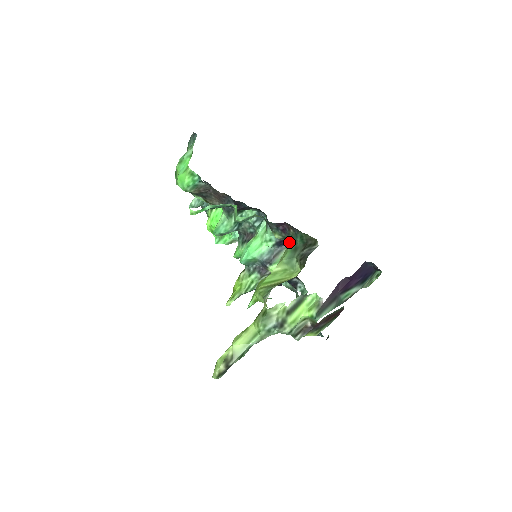
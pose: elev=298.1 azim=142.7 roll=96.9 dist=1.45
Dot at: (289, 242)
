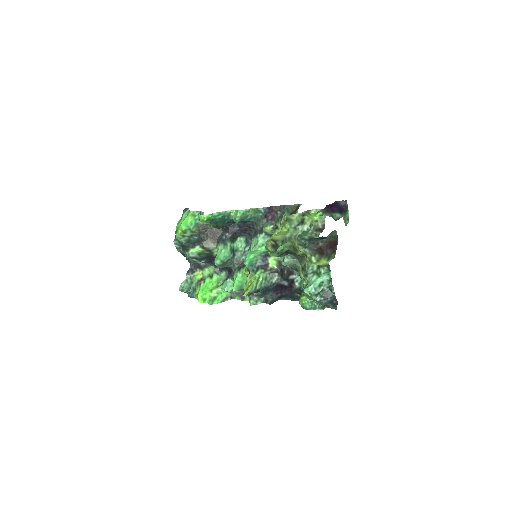
Dot at: (280, 221)
